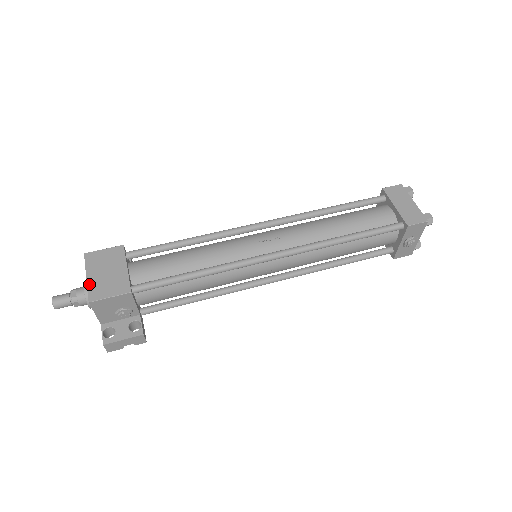
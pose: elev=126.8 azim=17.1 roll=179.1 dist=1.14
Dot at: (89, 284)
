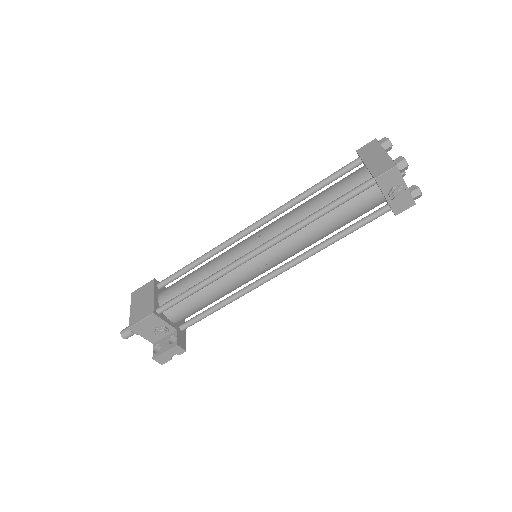
Dot at: (131, 314)
